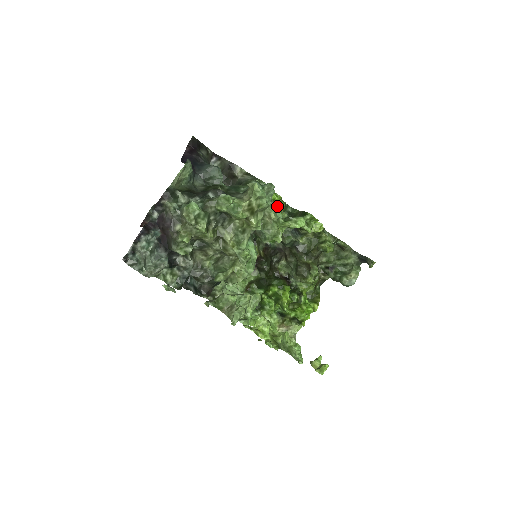
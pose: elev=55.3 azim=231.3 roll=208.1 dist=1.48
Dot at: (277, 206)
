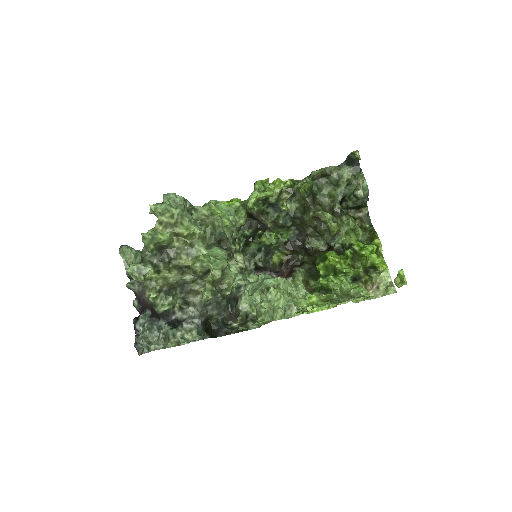
Dot at: occluded
